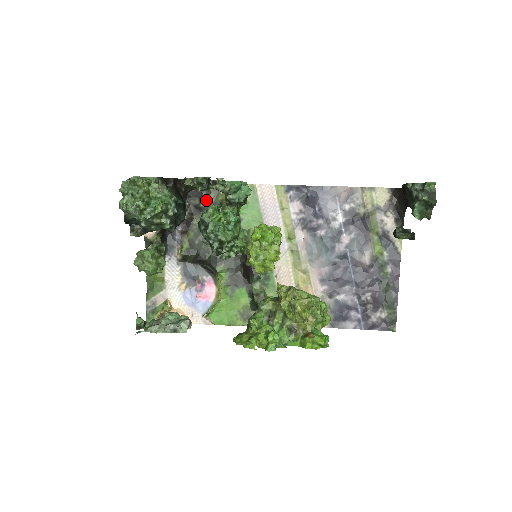
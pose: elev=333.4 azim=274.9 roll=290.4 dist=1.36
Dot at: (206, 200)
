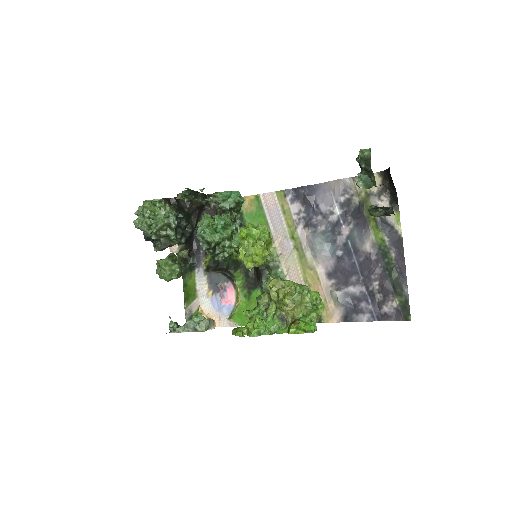
Dot at: occluded
